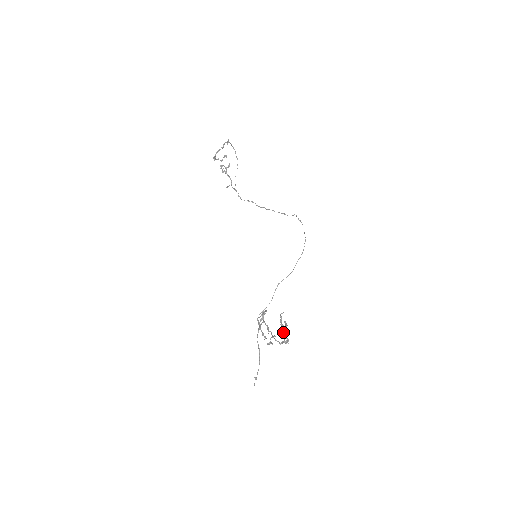
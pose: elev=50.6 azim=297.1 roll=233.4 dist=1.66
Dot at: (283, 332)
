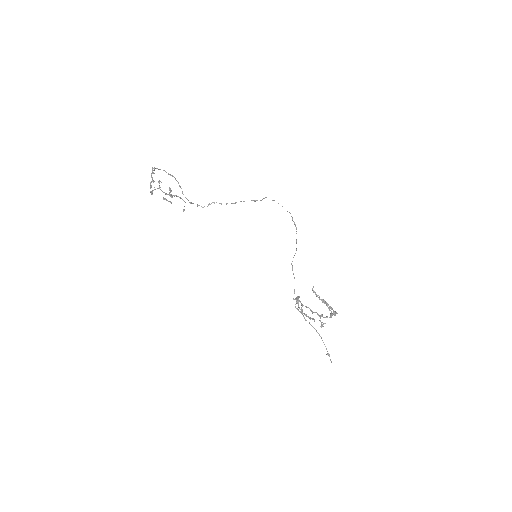
Dot at: occluded
